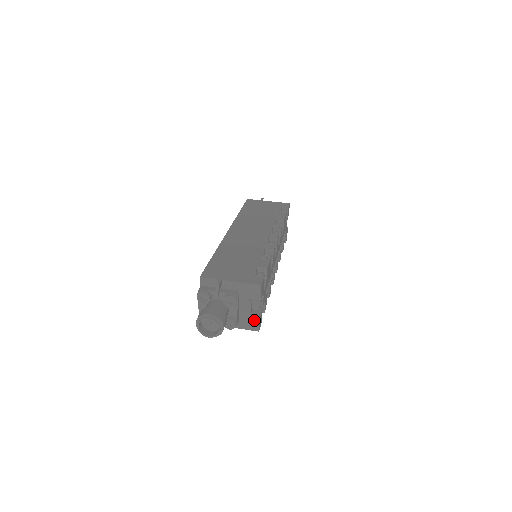
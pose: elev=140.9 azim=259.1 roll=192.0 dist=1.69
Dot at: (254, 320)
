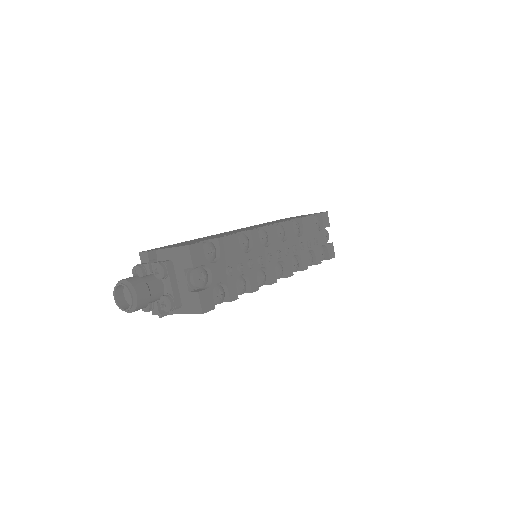
Dot at: (194, 298)
